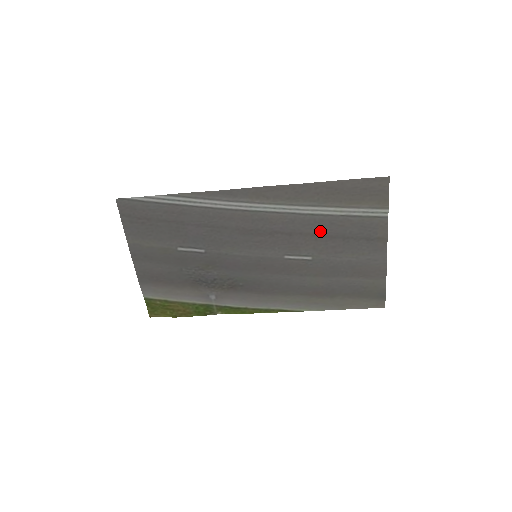
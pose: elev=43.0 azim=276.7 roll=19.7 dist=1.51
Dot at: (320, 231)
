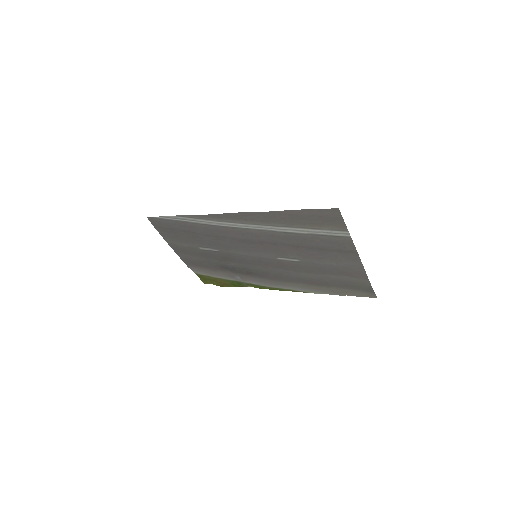
Dot at: (297, 243)
